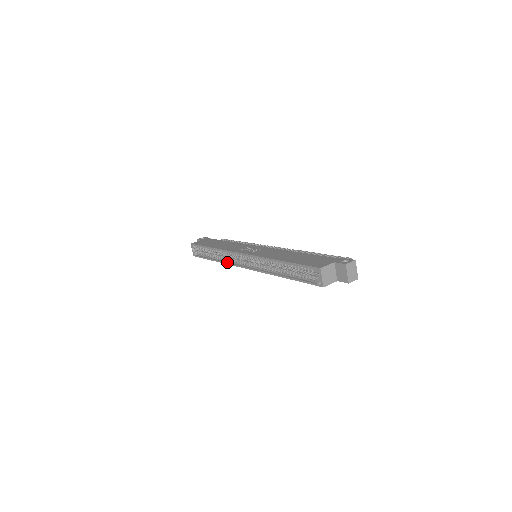
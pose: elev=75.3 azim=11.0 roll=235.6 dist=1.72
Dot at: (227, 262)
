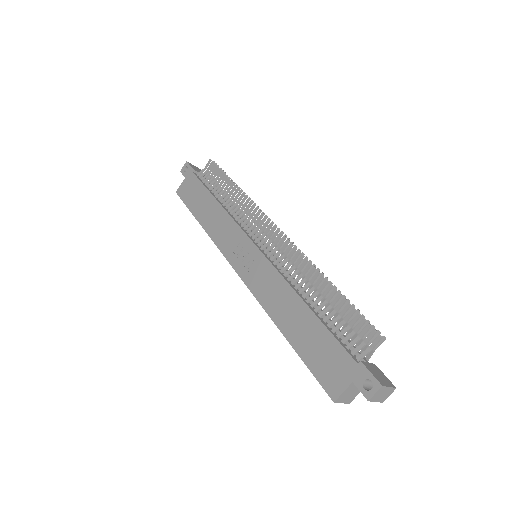
Dot at: occluded
